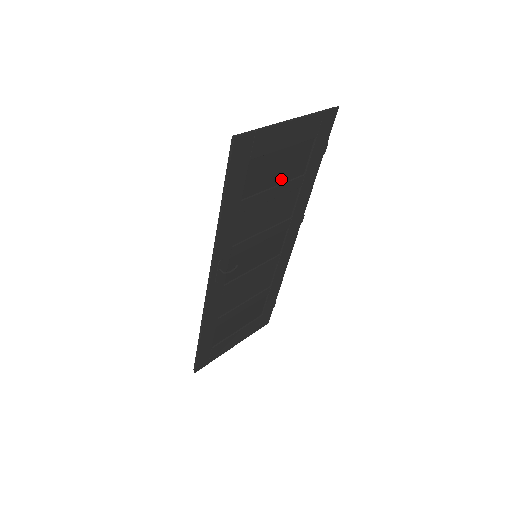
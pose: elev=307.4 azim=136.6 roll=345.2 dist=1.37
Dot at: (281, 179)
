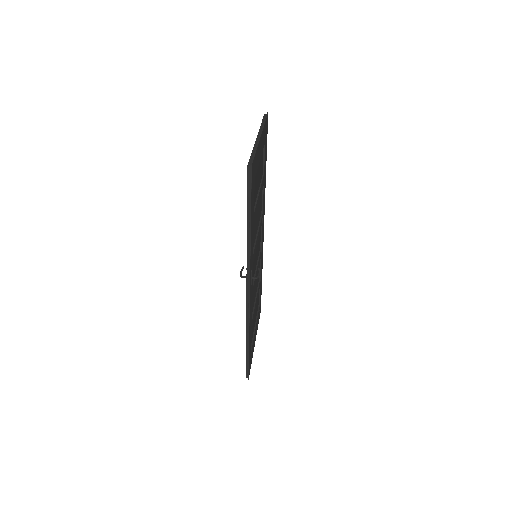
Dot at: (258, 185)
